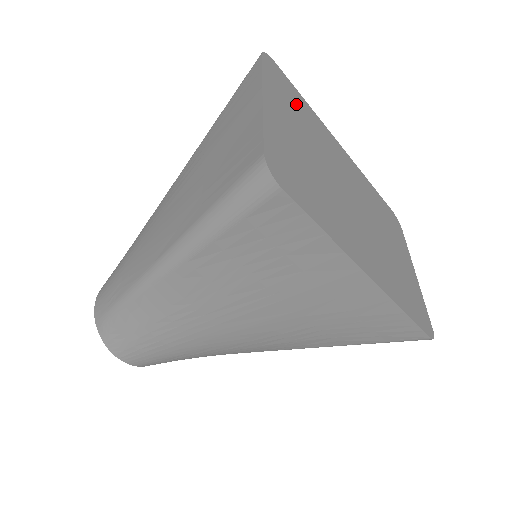
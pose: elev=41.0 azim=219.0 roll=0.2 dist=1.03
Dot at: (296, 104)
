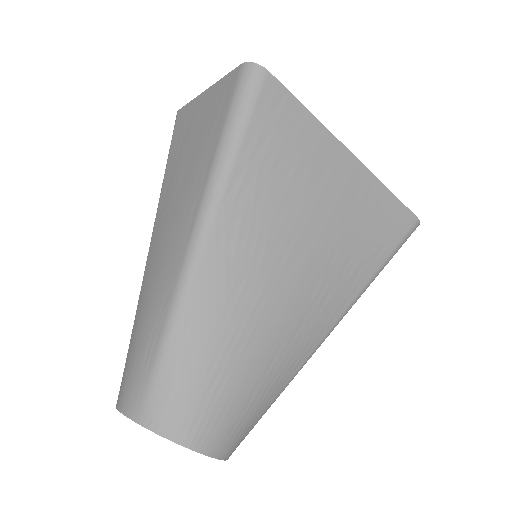
Dot at: occluded
